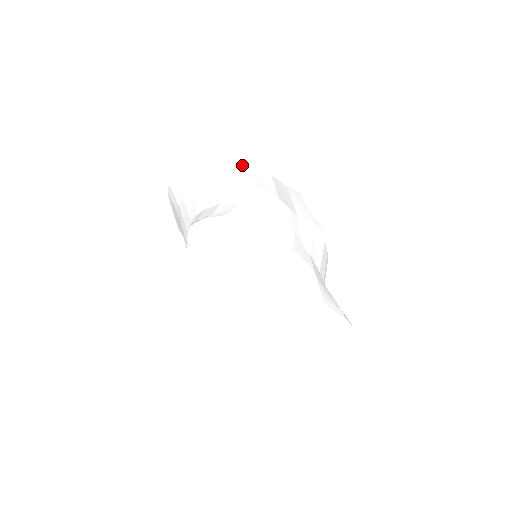
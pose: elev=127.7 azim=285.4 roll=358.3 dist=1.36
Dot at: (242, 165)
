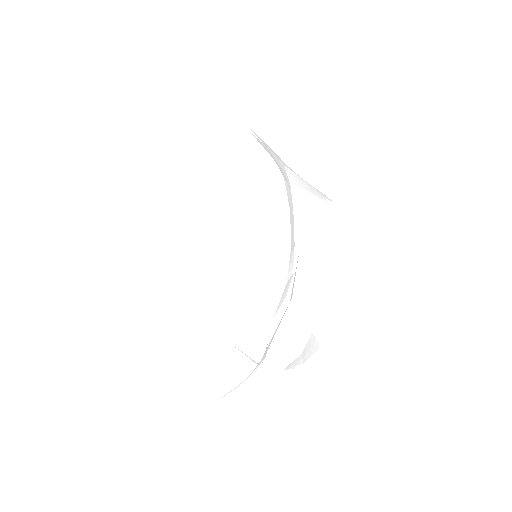
Dot at: occluded
